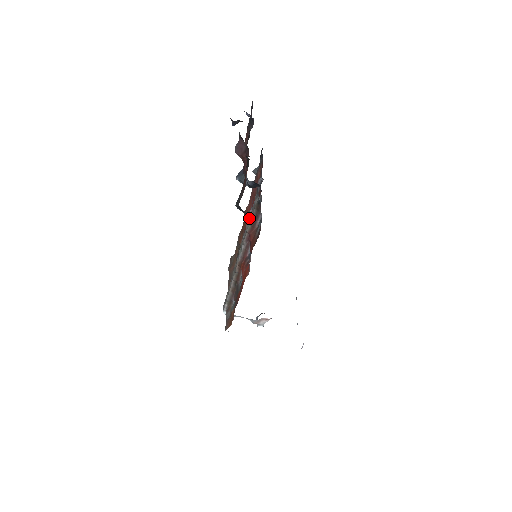
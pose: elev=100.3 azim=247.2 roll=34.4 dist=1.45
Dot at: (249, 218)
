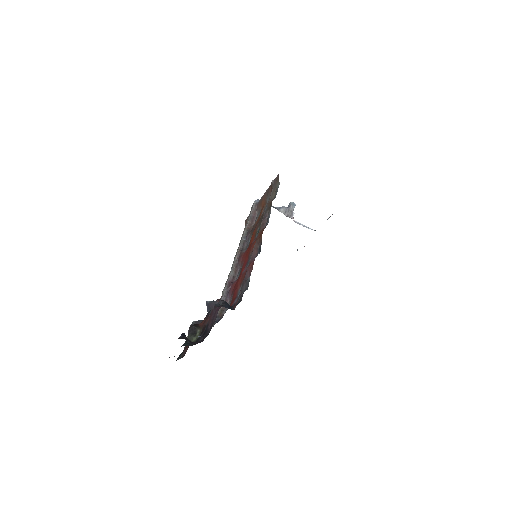
Dot at: (221, 299)
